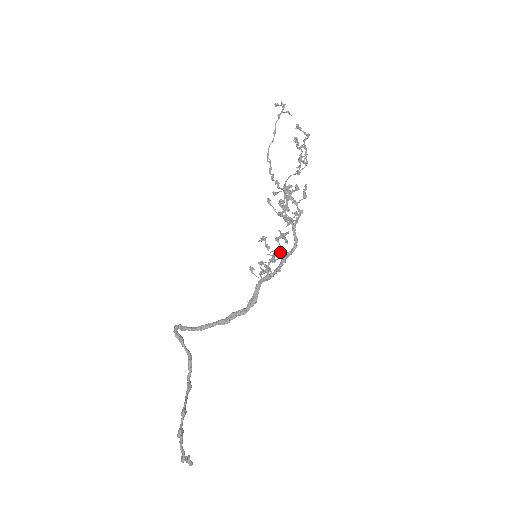
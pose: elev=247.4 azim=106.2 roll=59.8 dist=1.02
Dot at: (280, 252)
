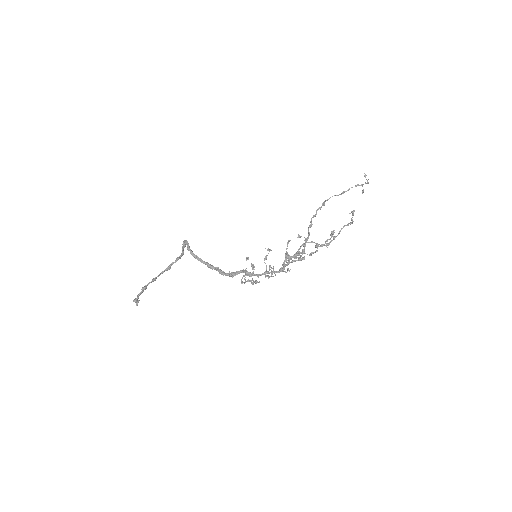
Dot at: occluded
